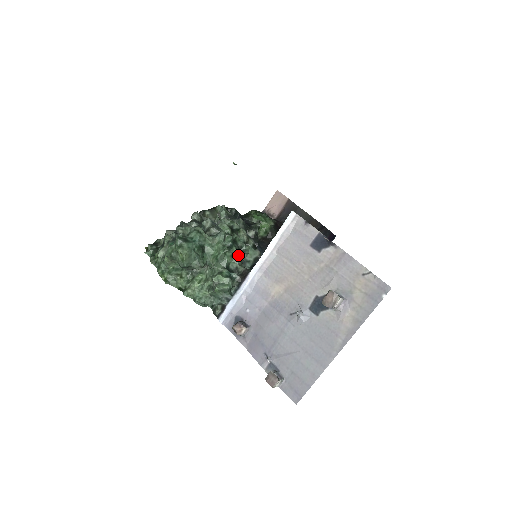
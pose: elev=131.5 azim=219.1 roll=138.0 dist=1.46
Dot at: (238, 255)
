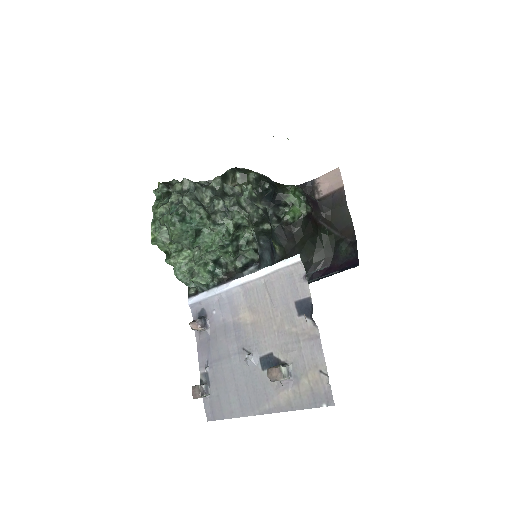
Dot at: (232, 255)
